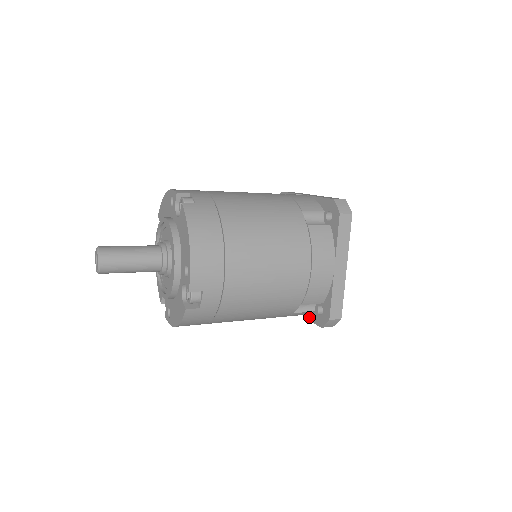
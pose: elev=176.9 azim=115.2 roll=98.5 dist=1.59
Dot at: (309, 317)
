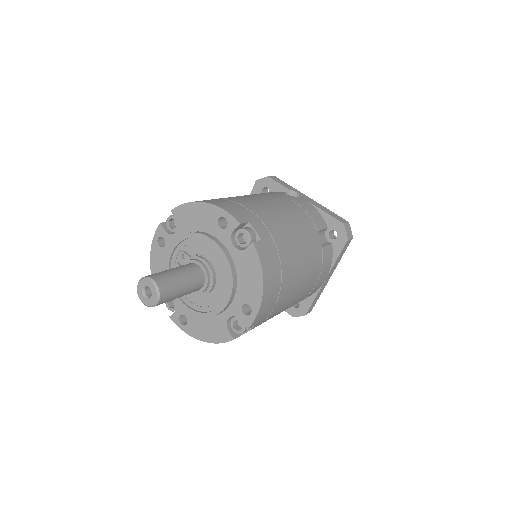
Dot at: occluded
